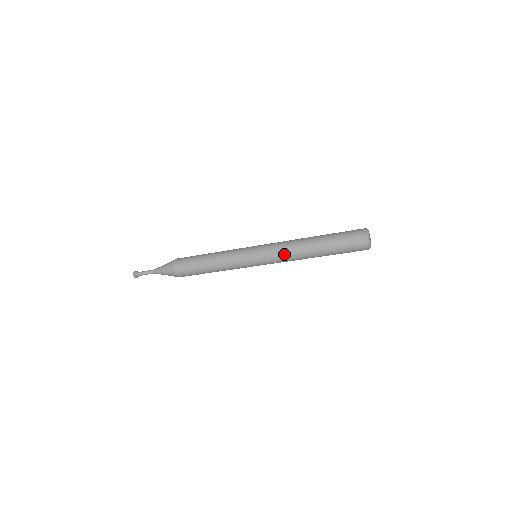
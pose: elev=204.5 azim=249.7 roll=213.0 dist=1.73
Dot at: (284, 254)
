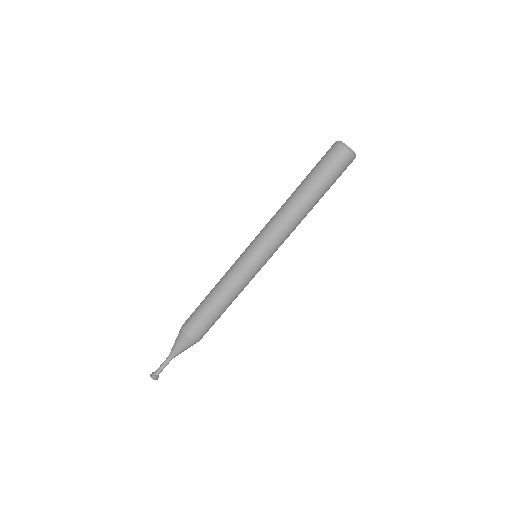
Dot at: (273, 221)
